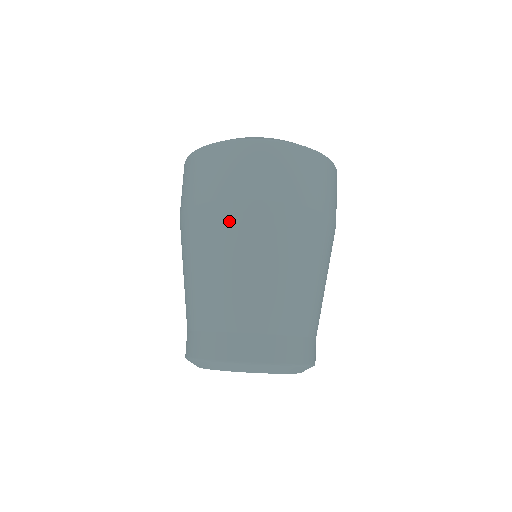
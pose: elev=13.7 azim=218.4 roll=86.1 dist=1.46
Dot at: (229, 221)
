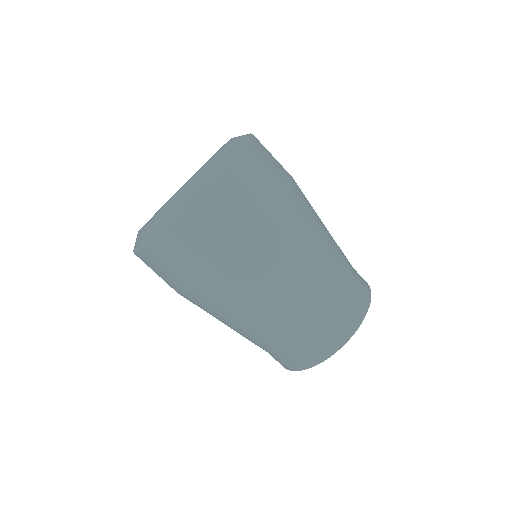
Dot at: (293, 219)
